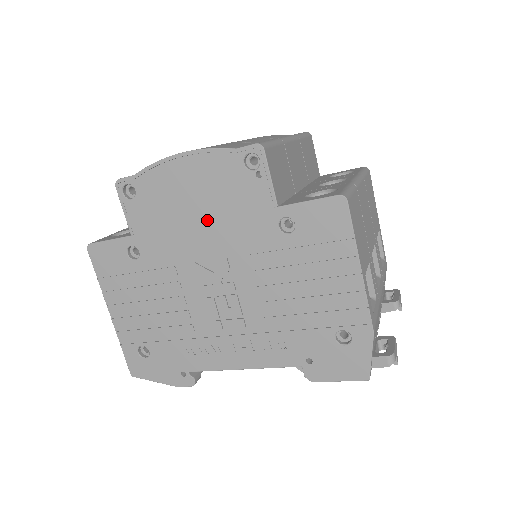
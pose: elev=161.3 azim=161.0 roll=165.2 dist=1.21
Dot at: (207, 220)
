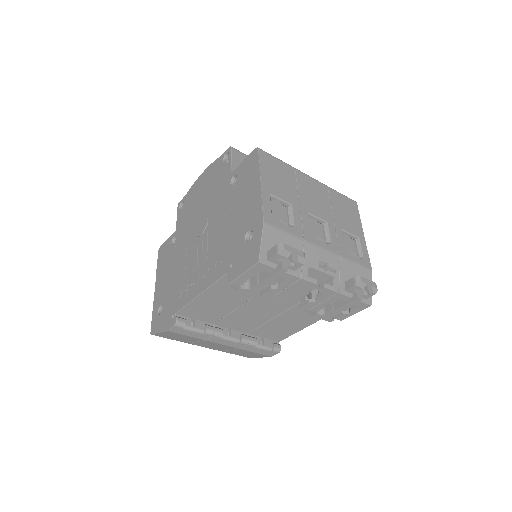
Dot at: (205, 200)
